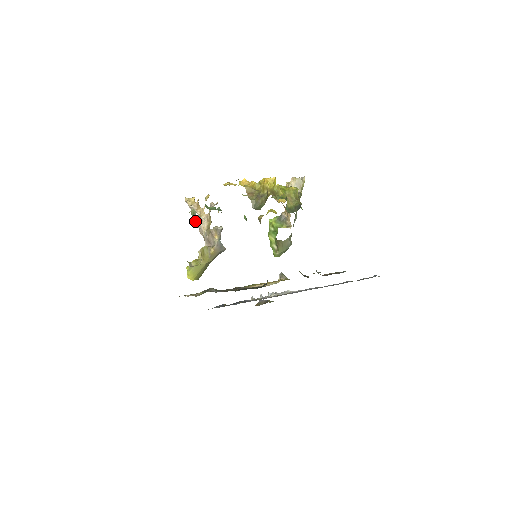
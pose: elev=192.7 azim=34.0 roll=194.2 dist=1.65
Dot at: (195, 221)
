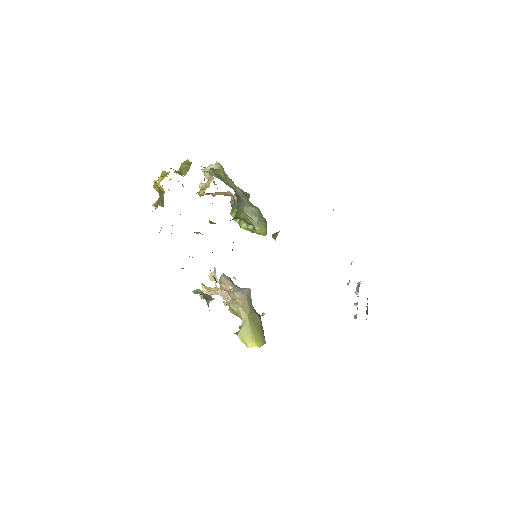
Dot at: (207, 297)
